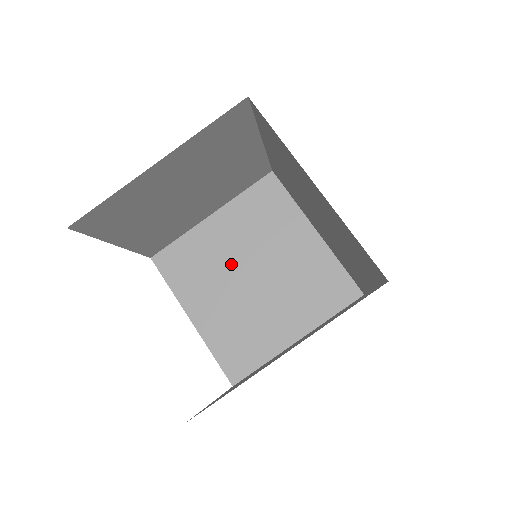
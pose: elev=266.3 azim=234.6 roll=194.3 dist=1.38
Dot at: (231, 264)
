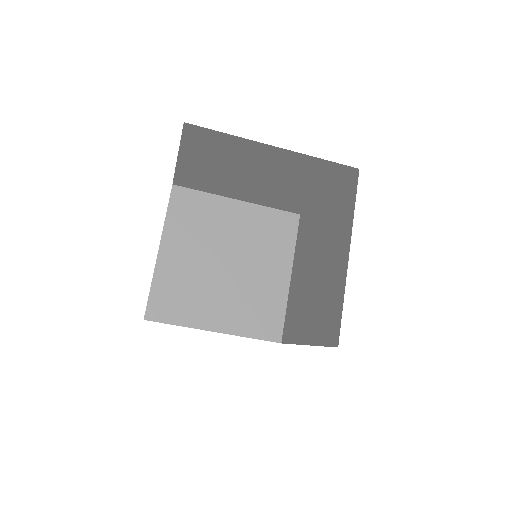
Dot at: (220, 243)
